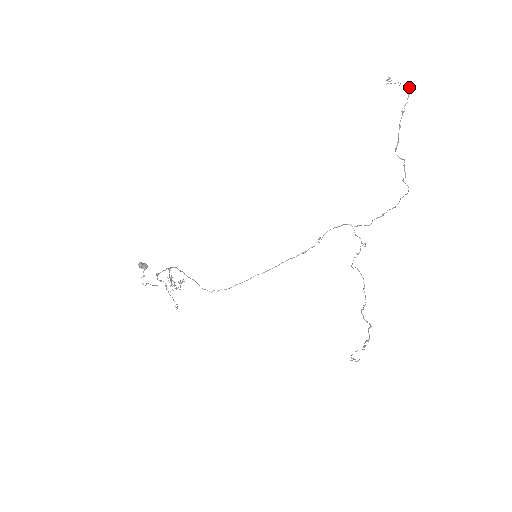
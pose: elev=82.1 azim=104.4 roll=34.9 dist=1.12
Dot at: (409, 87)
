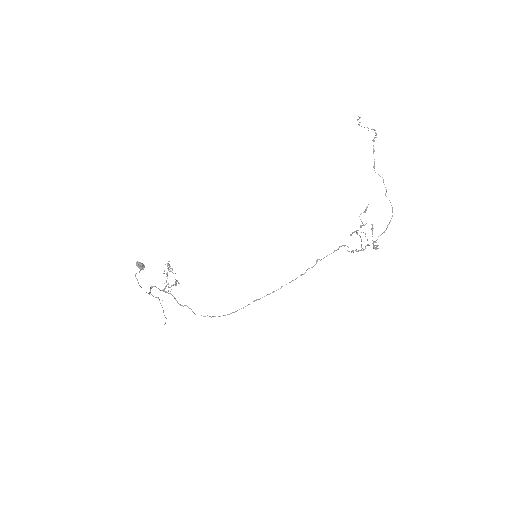
Dot at: (375, 130)
